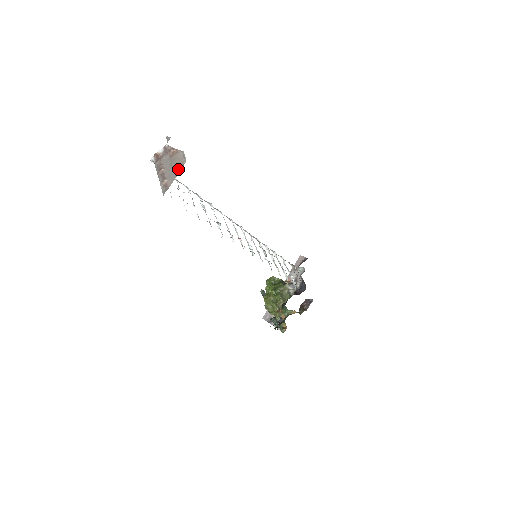
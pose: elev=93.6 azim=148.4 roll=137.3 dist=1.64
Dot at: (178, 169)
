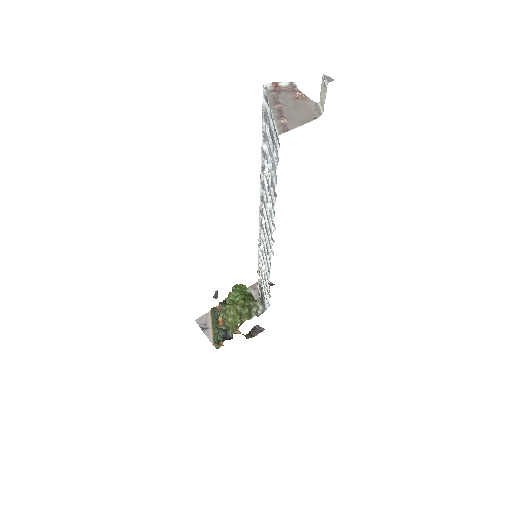
Dot at: (306, 118)
